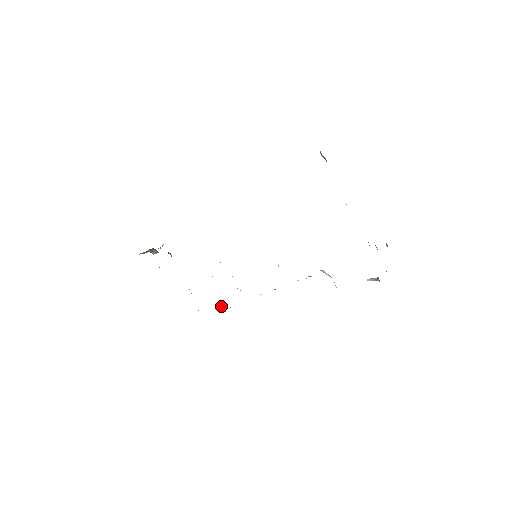
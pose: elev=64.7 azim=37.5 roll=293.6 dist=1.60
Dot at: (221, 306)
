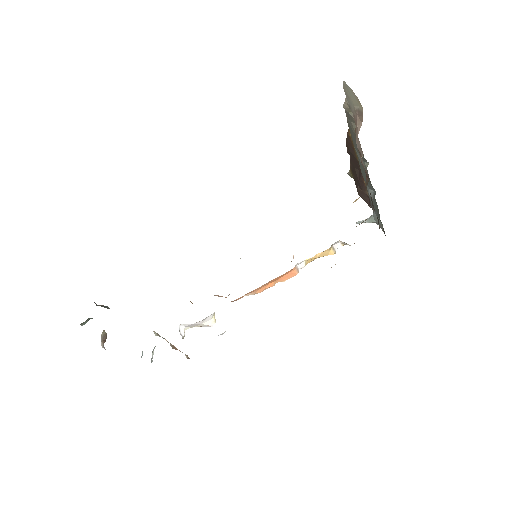
Dot at: (202, 326)
